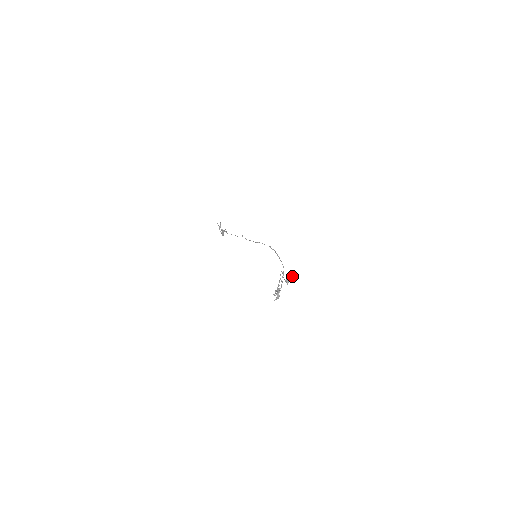
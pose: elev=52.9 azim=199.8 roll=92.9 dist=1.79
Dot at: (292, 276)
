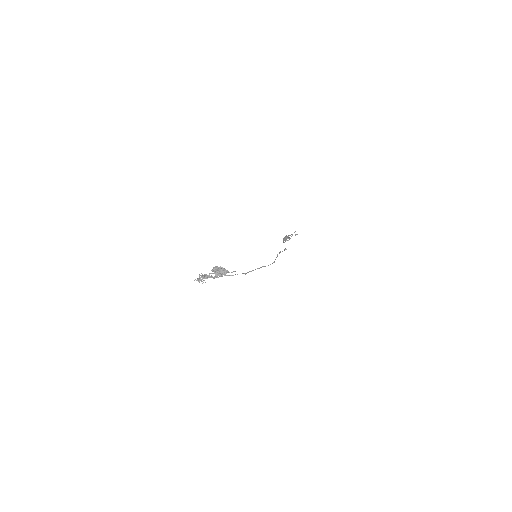
Dot at: (222, 270)
